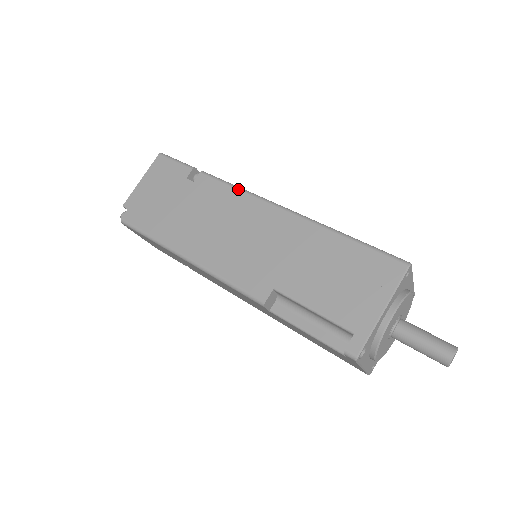
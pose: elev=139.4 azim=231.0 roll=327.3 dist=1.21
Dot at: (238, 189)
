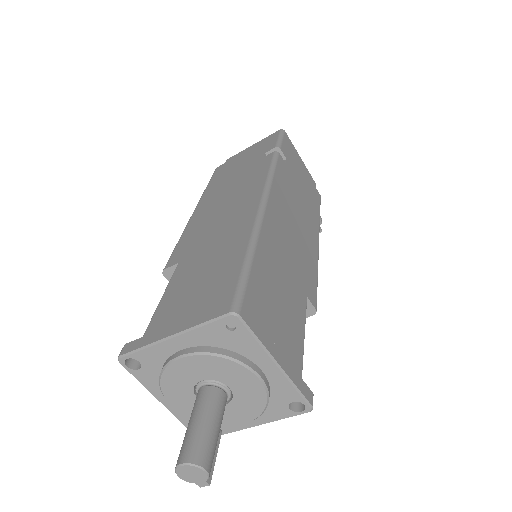
Dot at: (268, 174)
